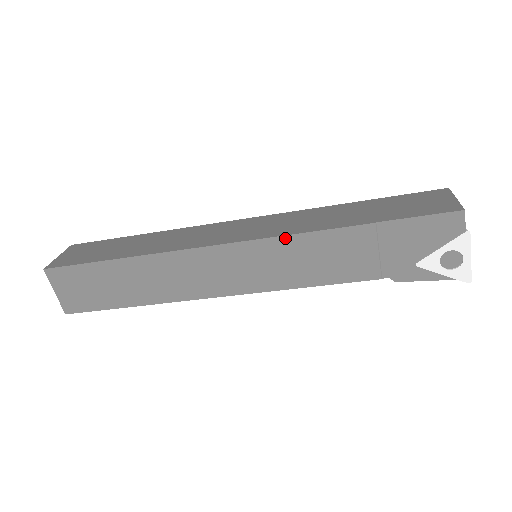
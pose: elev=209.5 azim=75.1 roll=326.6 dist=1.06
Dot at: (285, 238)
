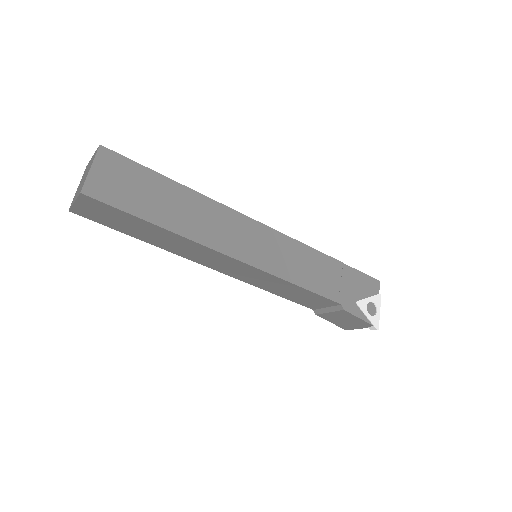
Dot at: (296, 242)
